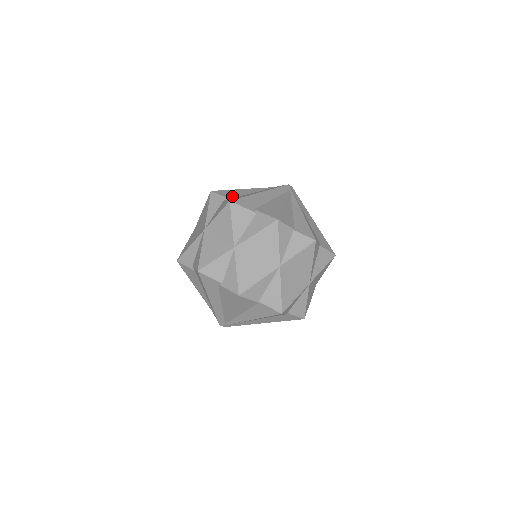
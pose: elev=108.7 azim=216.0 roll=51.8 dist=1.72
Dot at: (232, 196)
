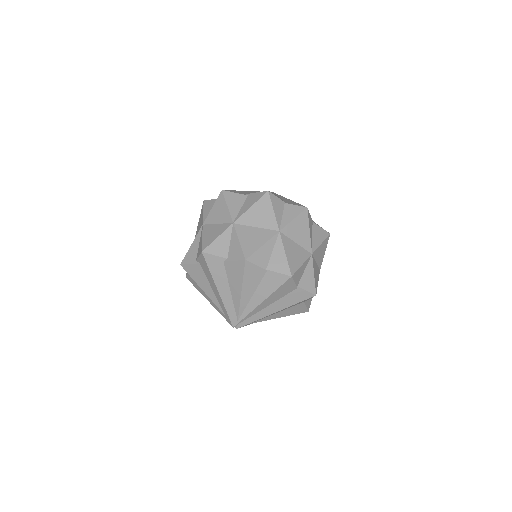
Dot at: occluded
